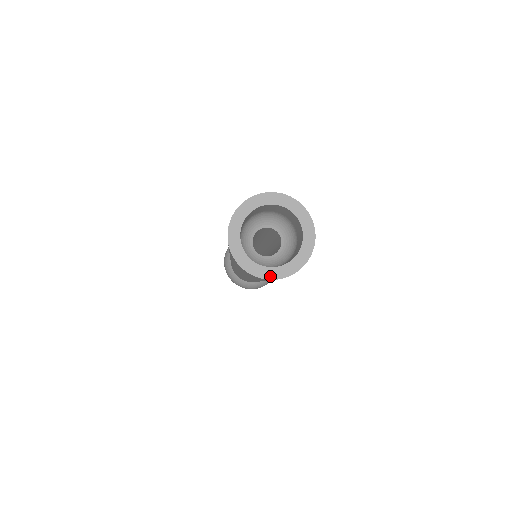
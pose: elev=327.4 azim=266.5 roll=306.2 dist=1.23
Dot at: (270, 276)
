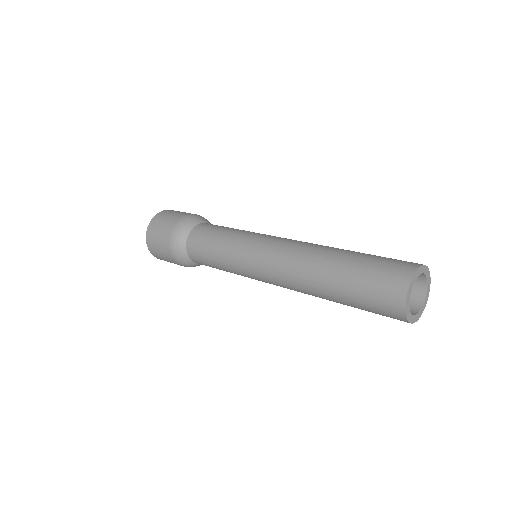
Dot at: (413, 321)
